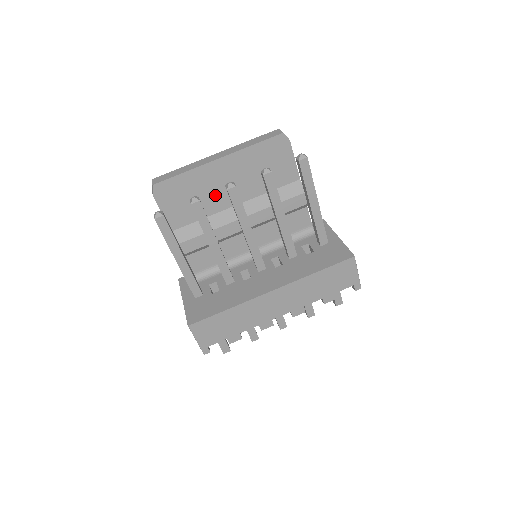
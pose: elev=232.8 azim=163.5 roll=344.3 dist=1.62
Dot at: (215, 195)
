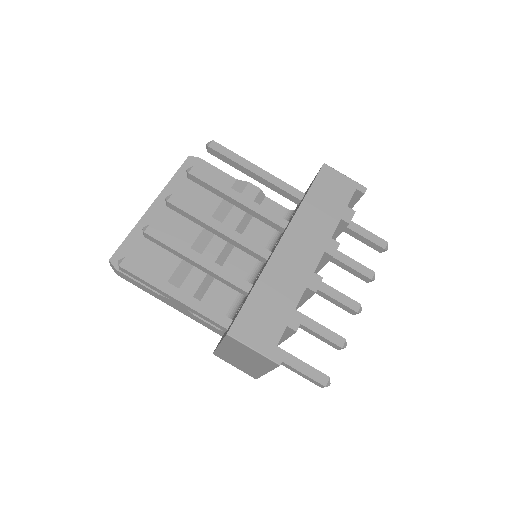
Dot at: (174, 235)
